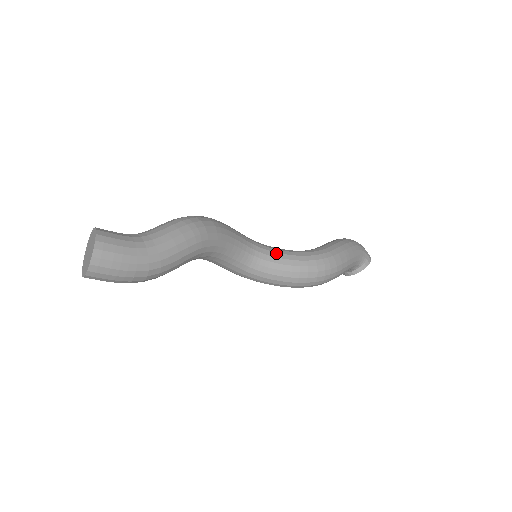
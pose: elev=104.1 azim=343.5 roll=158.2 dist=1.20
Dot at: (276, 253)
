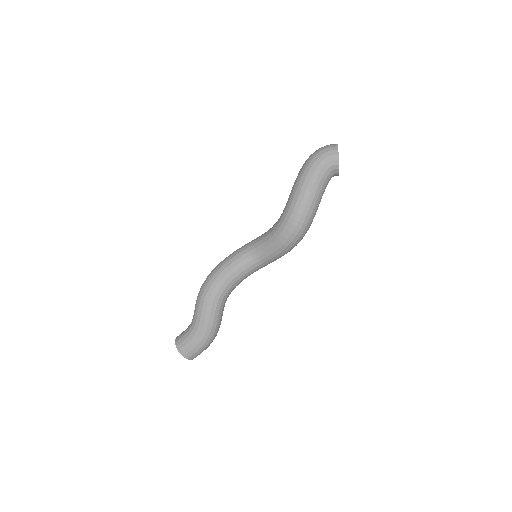
Dot at: (263, 244)
